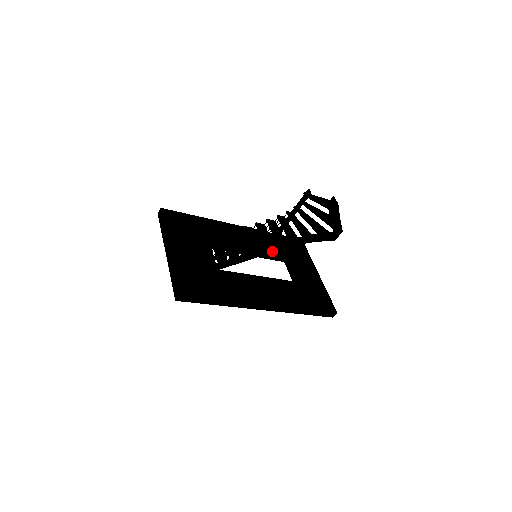
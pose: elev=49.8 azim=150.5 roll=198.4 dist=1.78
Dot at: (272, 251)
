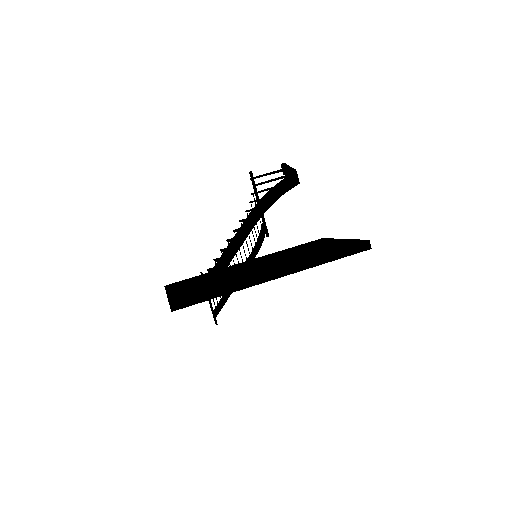
Dot at: (250, 230)
